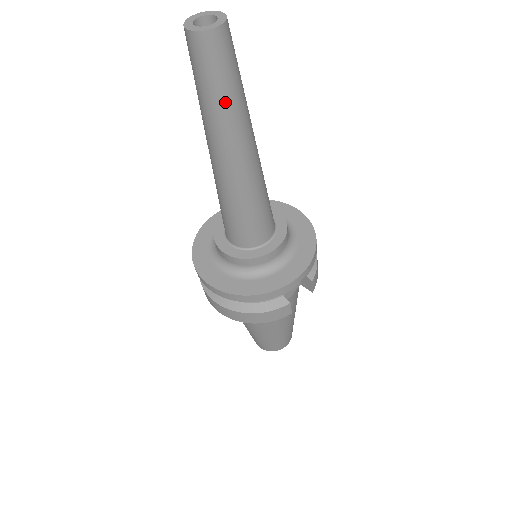
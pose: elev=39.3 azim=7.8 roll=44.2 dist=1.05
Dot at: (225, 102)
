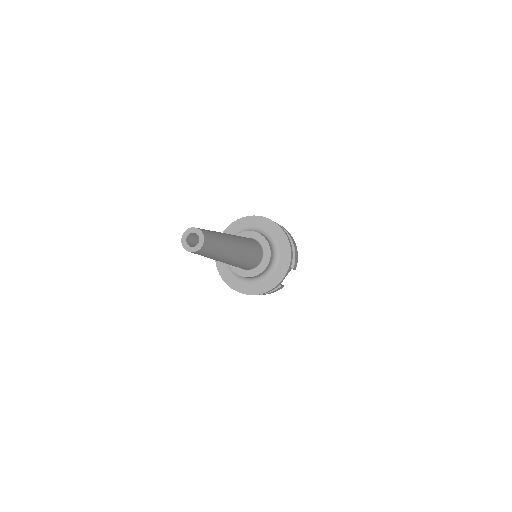
Dot at: (215, 256)
